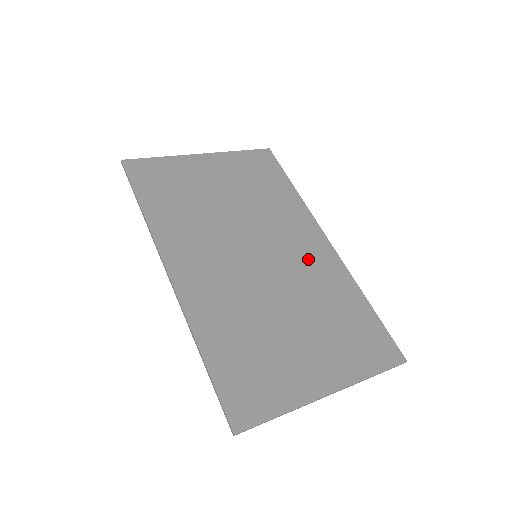
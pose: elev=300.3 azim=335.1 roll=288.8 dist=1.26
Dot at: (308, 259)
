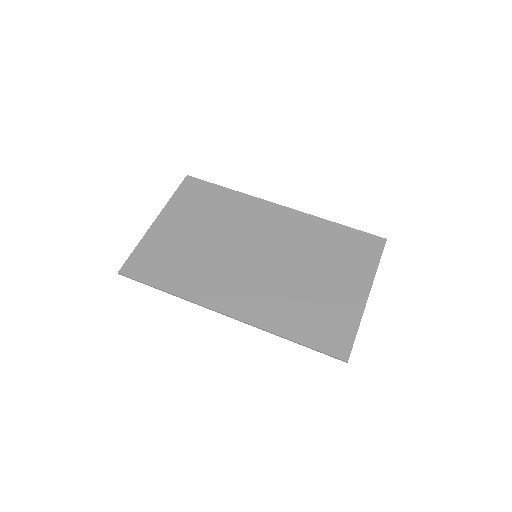
Dot at: (284, 229)
